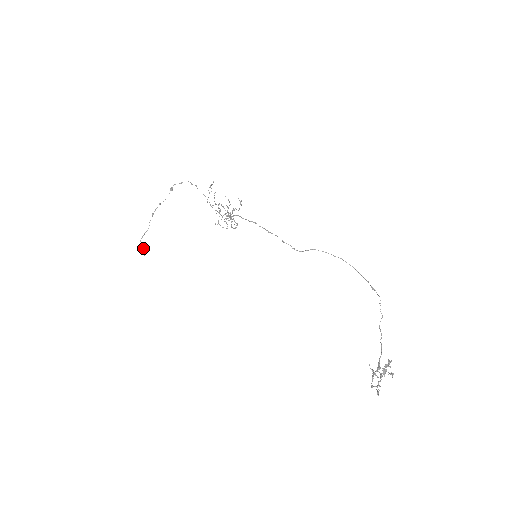
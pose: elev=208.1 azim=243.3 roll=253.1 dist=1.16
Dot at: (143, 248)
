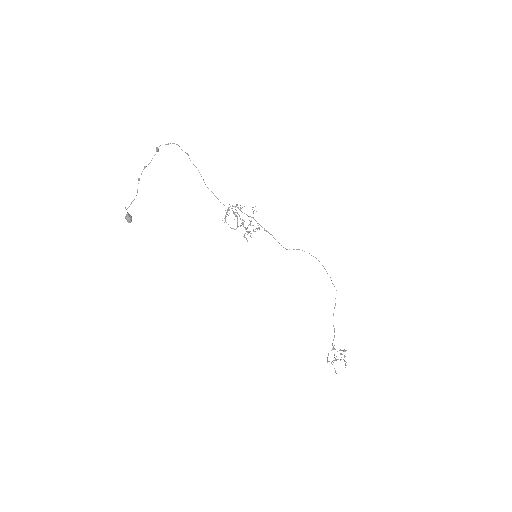
Dot at: (130, 217)
